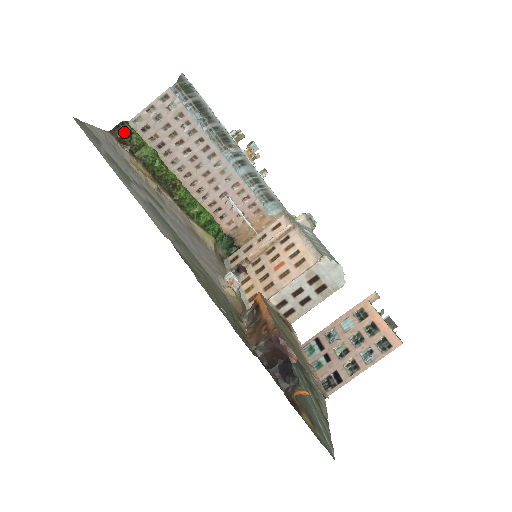
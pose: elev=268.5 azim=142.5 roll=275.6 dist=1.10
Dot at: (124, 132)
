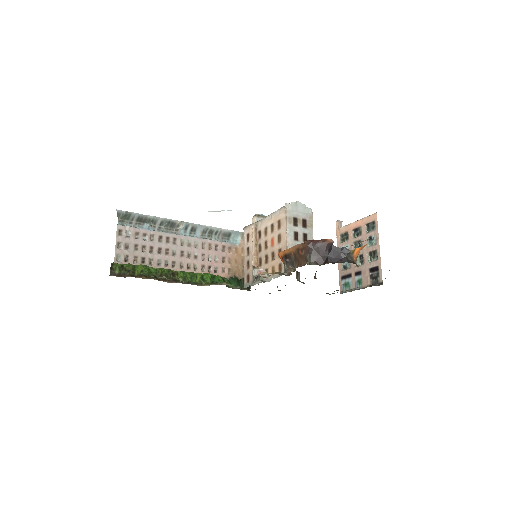
Dot at: (118, 268)
